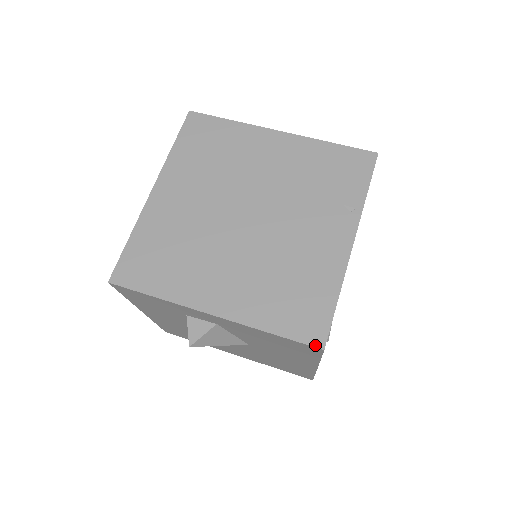
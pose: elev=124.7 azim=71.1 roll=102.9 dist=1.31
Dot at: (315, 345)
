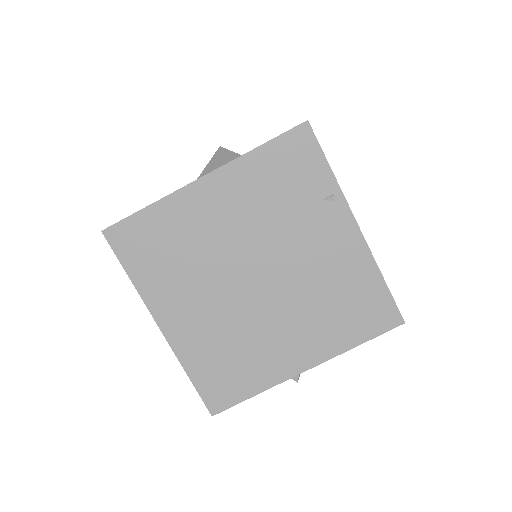
Dot at: (396, 326)
